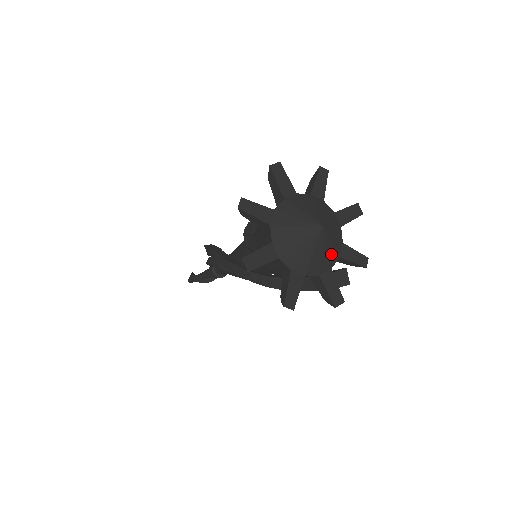
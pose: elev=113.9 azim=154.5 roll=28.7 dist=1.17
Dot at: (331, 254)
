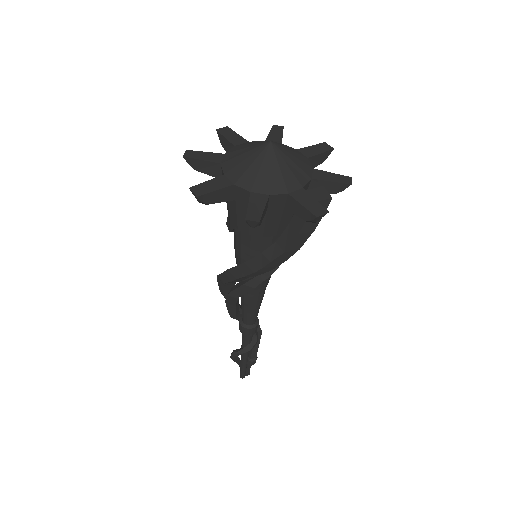
Dot at: (296, 172)
